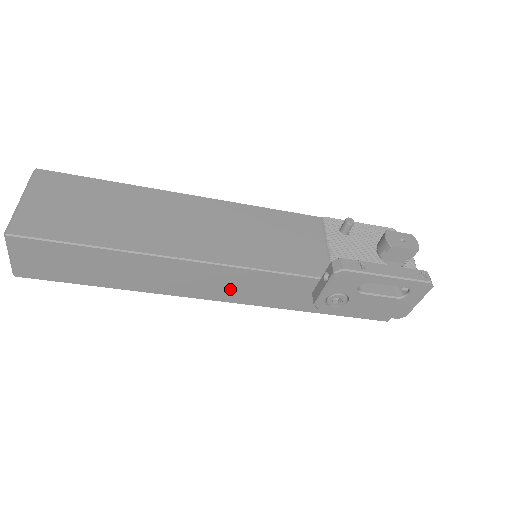
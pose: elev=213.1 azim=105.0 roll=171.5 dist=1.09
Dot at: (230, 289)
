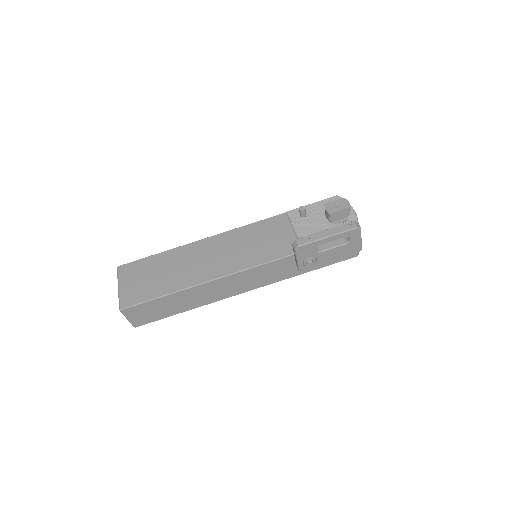
Dot at: (248, 283)
